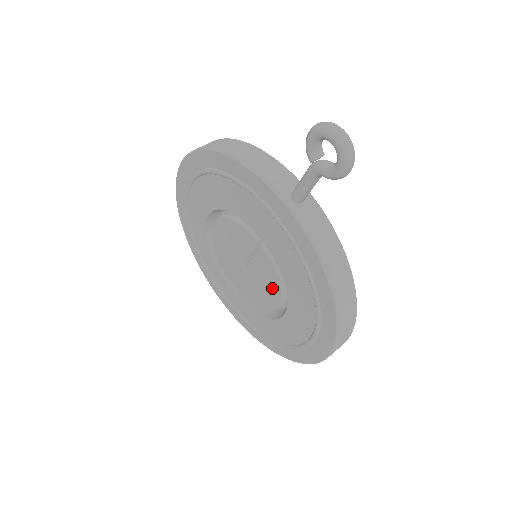
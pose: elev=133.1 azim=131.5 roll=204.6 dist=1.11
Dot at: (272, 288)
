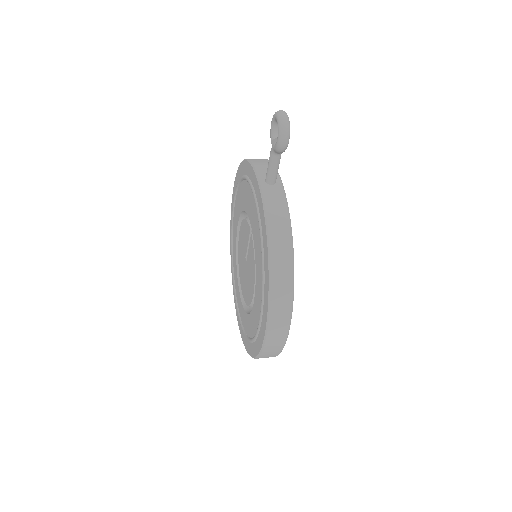
Dot at: (252, 275)
